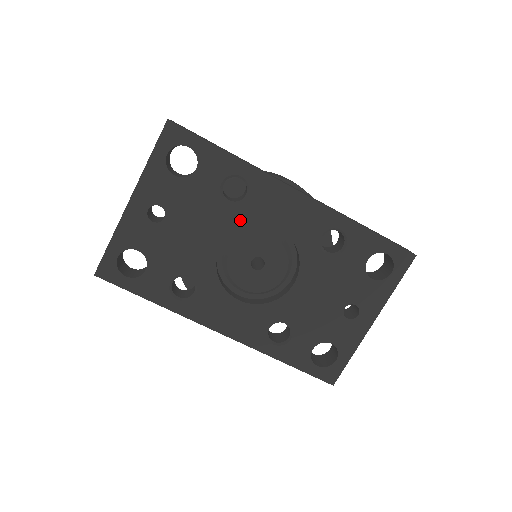
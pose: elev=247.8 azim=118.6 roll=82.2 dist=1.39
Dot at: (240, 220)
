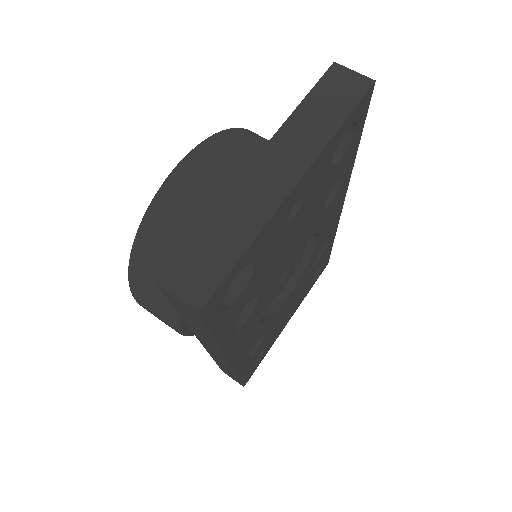
Dot at: (315, 227)
